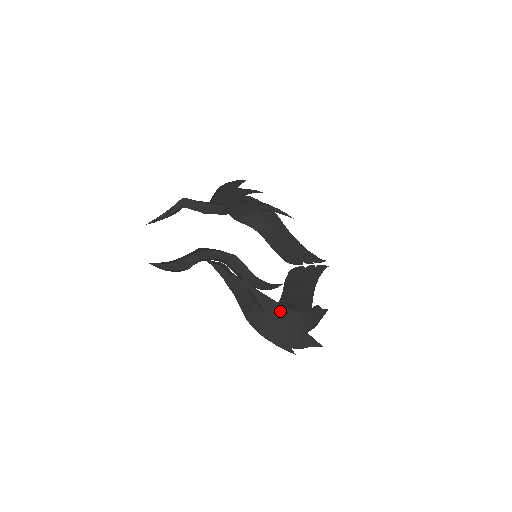
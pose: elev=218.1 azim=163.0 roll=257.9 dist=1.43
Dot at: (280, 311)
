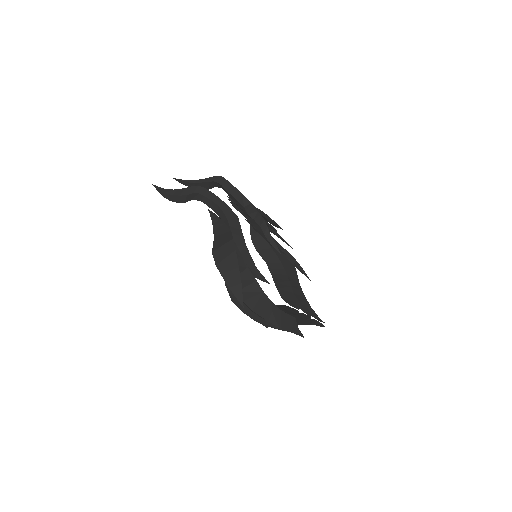
Dot at: occluded
